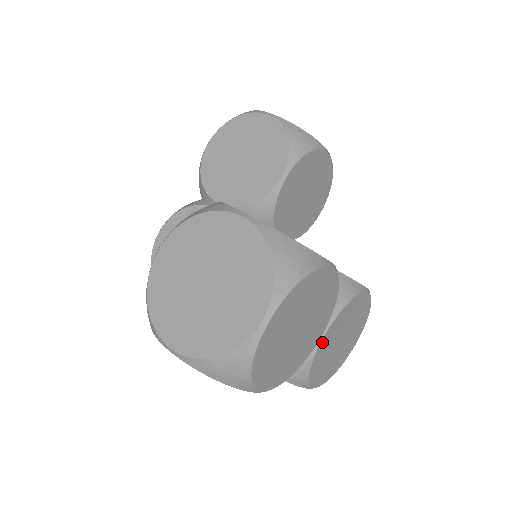
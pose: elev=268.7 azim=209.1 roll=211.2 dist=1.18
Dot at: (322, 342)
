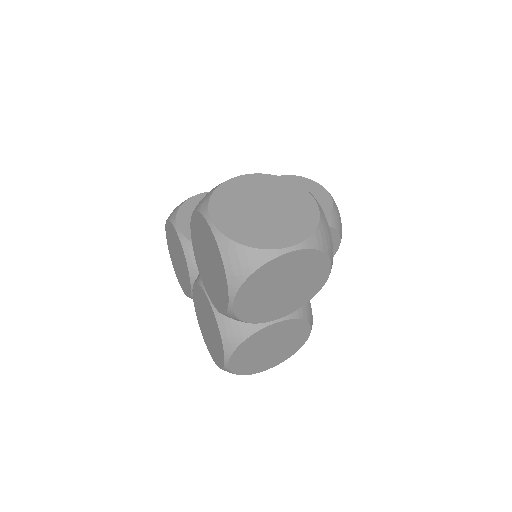
Dot at: (271, 326)
